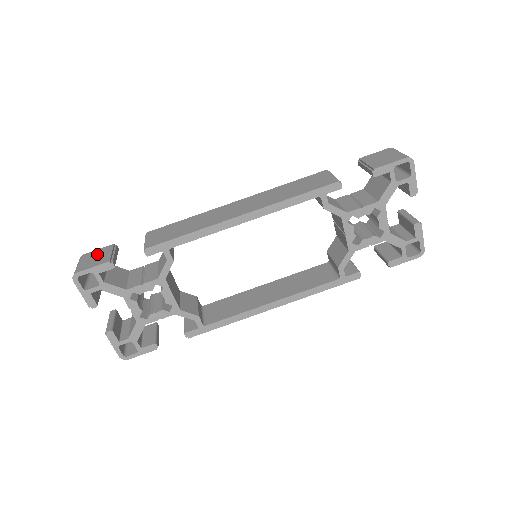
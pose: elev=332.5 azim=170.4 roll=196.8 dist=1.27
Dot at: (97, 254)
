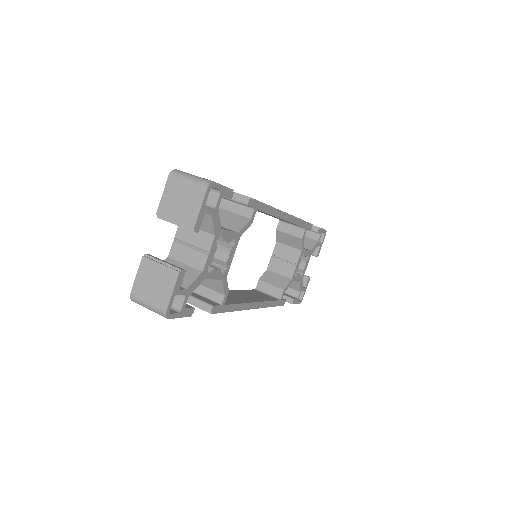
Dot at: occluded
